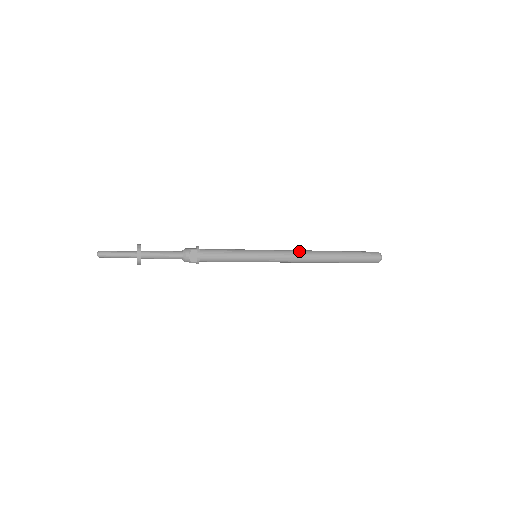
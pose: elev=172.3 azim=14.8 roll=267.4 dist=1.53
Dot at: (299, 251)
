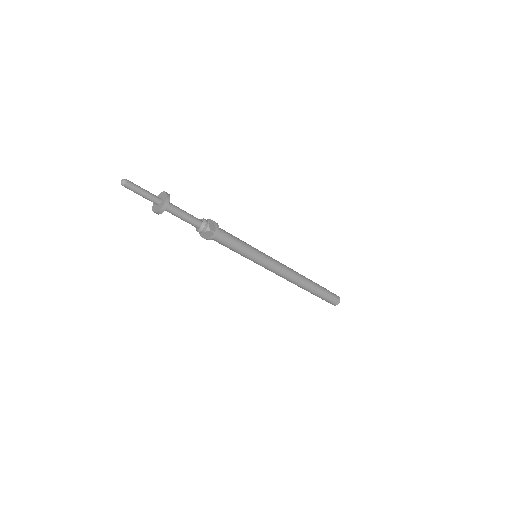
Dot at: occluded
